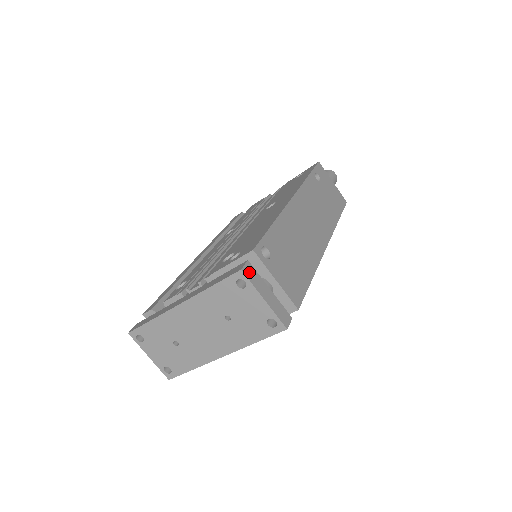
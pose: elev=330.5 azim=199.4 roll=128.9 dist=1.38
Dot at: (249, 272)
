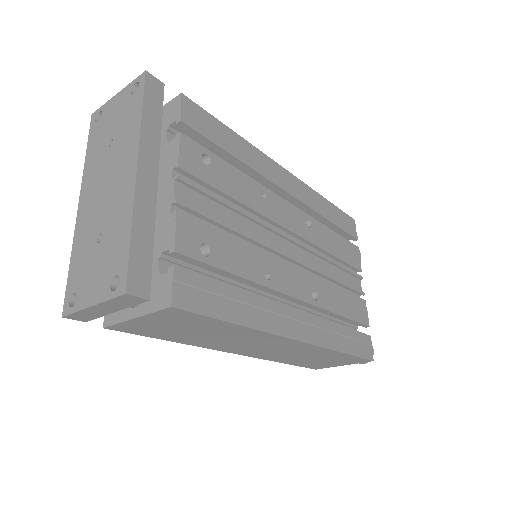
Dot at: occluded
